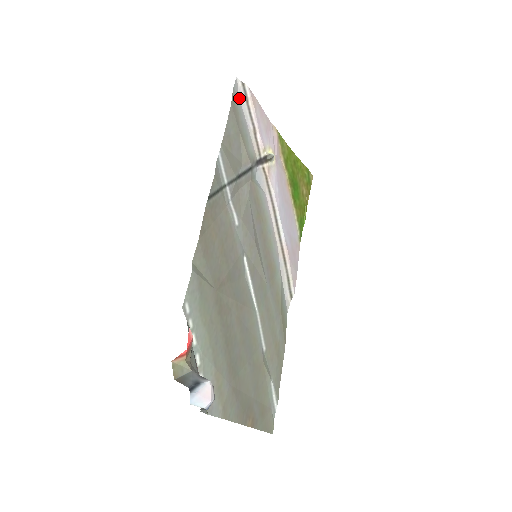
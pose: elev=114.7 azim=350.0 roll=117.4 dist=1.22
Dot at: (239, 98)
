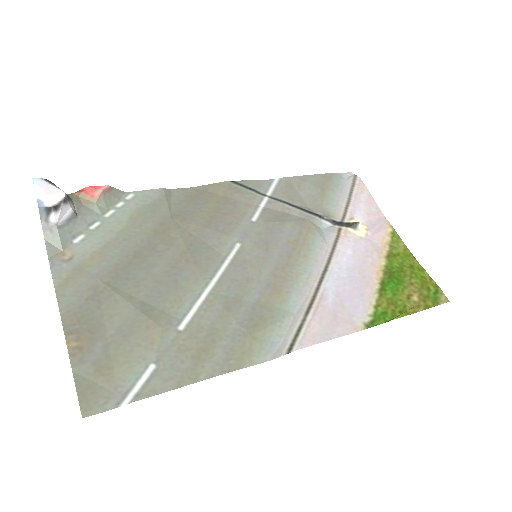
Dot at: (345, 183)
